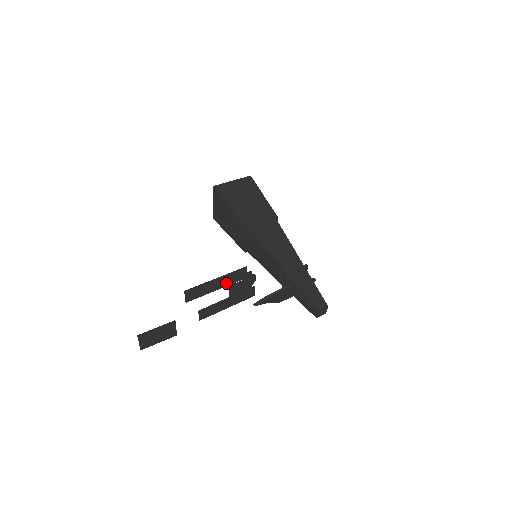
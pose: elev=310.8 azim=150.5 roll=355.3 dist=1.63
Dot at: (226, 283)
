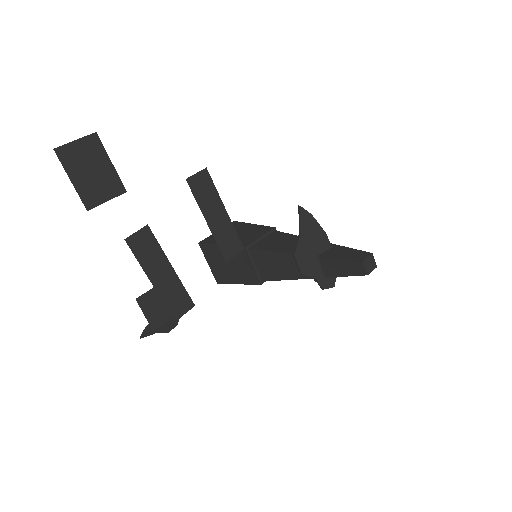
Dot at: (217, 232)
